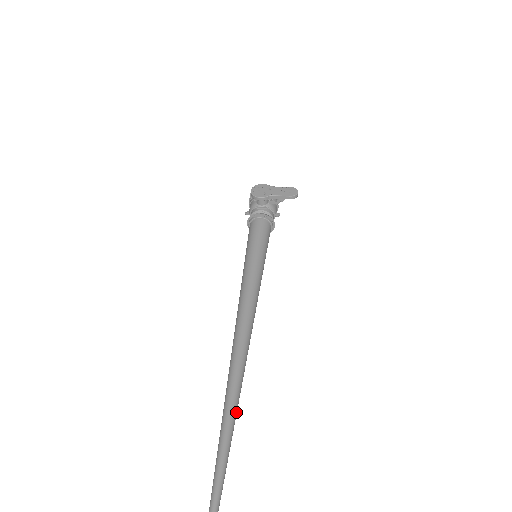
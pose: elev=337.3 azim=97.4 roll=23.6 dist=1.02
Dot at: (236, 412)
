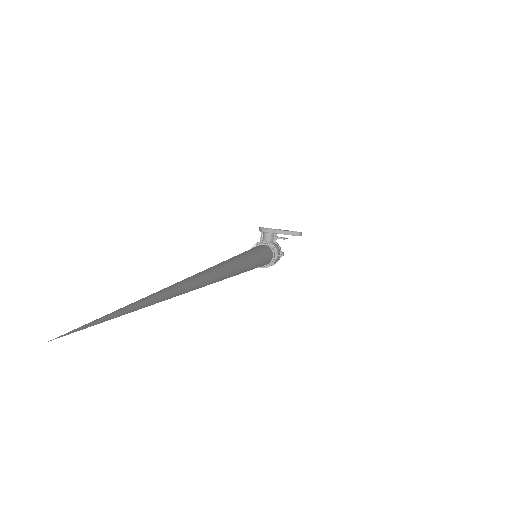
Dot at: (216, 276)
